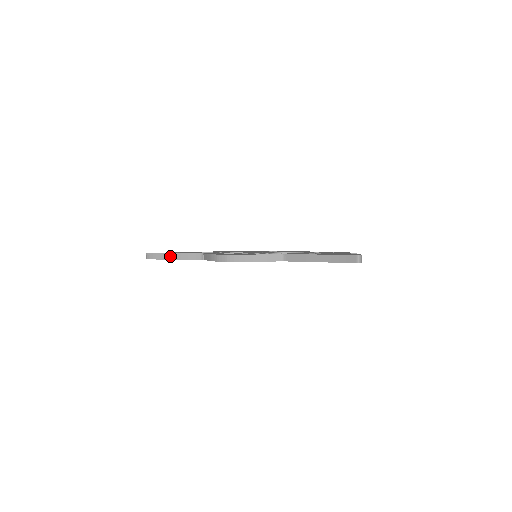
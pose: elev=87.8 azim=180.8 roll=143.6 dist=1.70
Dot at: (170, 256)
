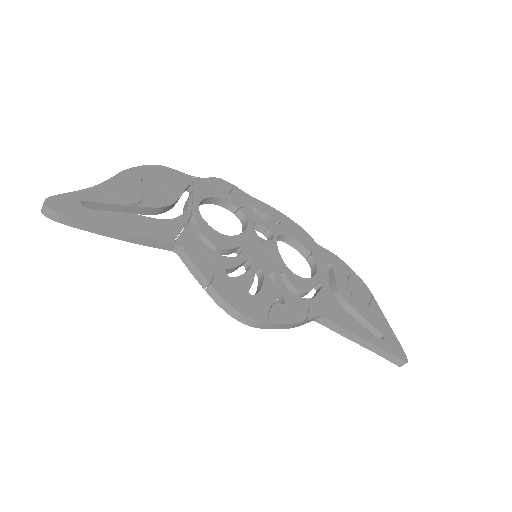
Dot at: (110, 233)
